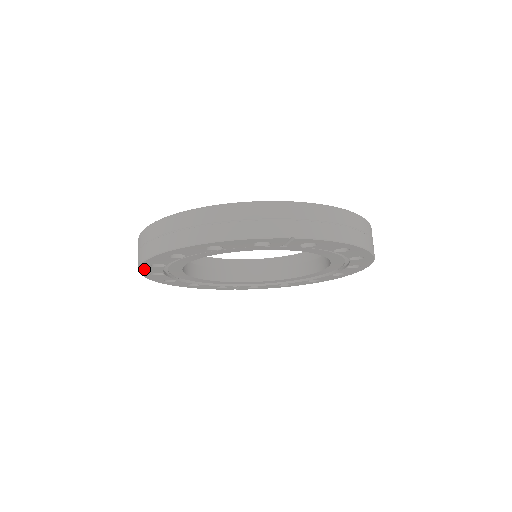
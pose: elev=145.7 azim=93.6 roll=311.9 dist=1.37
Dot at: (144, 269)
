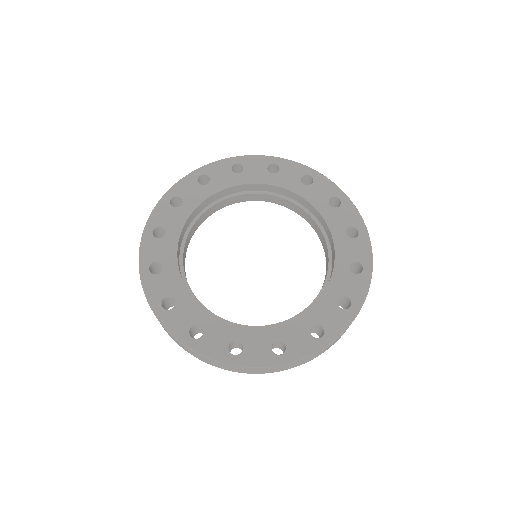
Dot at: occluded
